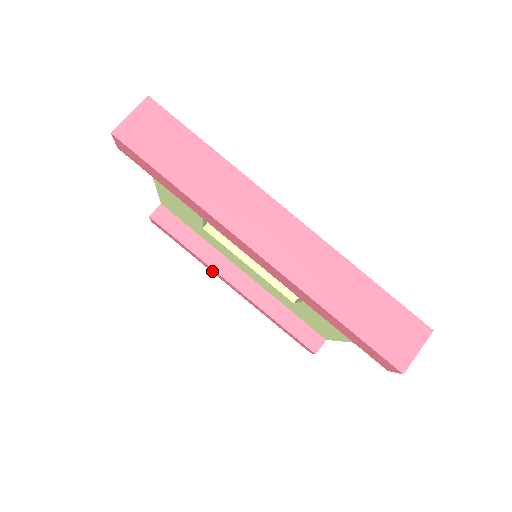
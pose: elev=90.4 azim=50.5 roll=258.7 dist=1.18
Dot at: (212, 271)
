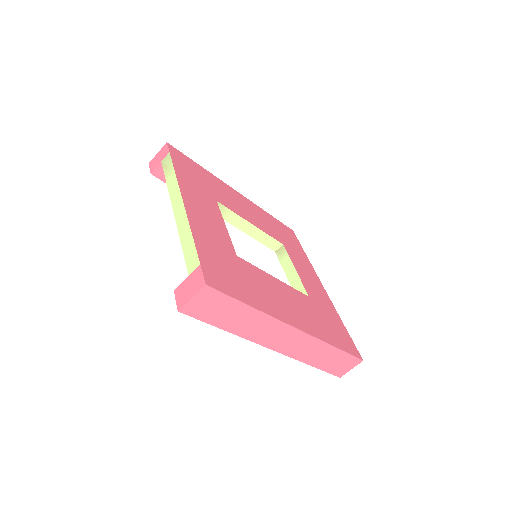
Dot at: occluded
